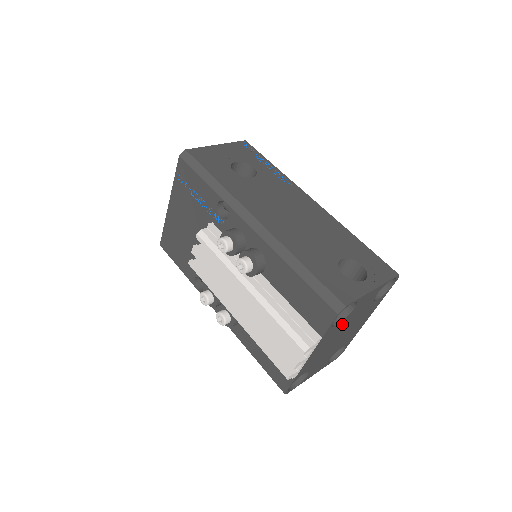
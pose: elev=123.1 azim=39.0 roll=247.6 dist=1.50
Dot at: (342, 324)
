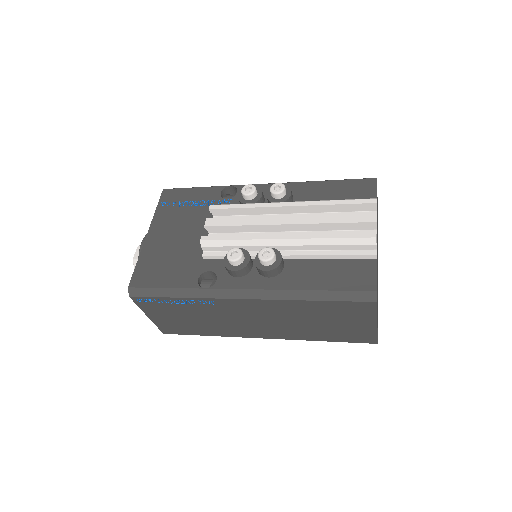
Dot at: occluded
